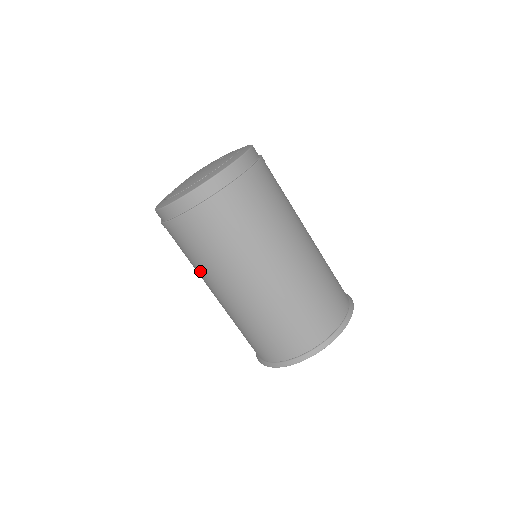
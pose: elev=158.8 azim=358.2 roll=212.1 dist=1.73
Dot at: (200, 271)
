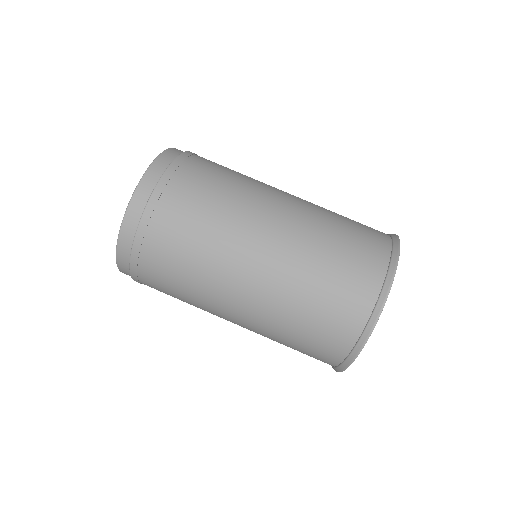
Dot at: (198, 300)
